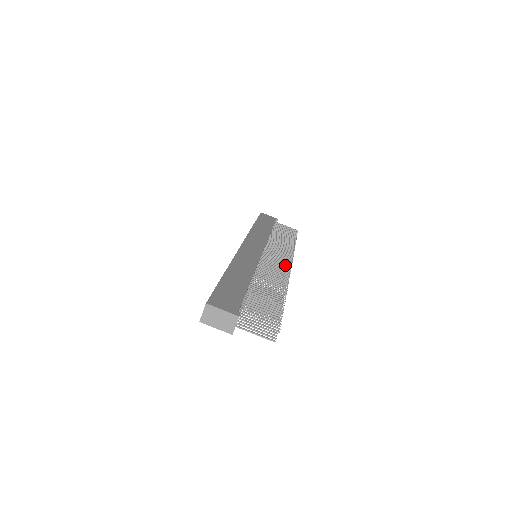
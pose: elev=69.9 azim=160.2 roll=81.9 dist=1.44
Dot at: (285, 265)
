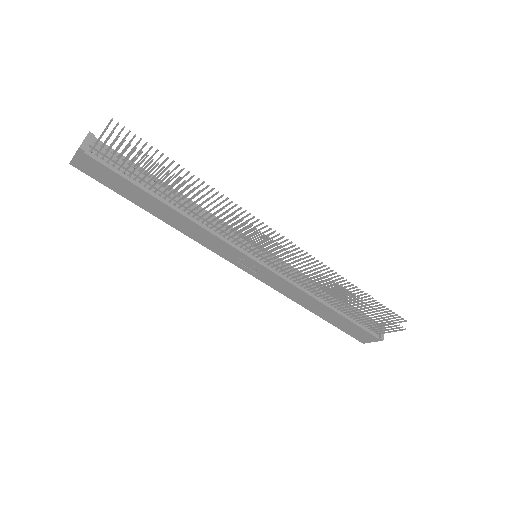
Dot at: (274, 236)
